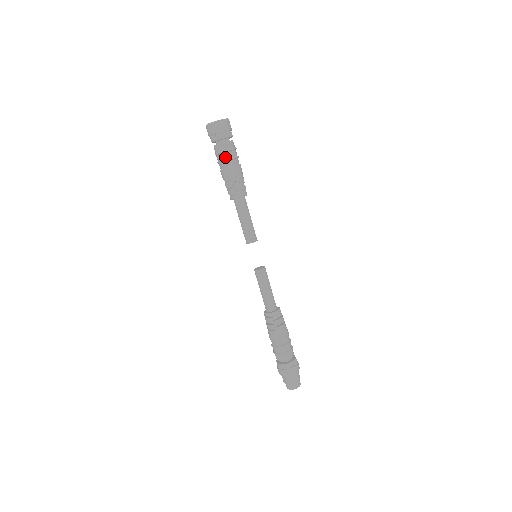
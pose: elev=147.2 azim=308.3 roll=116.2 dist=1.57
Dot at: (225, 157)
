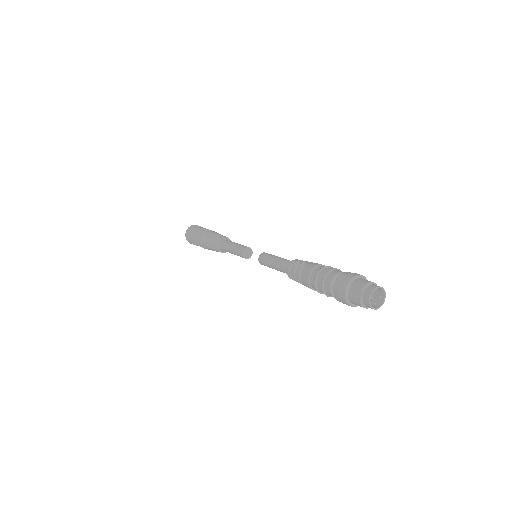
Dot at: (202, 232)
